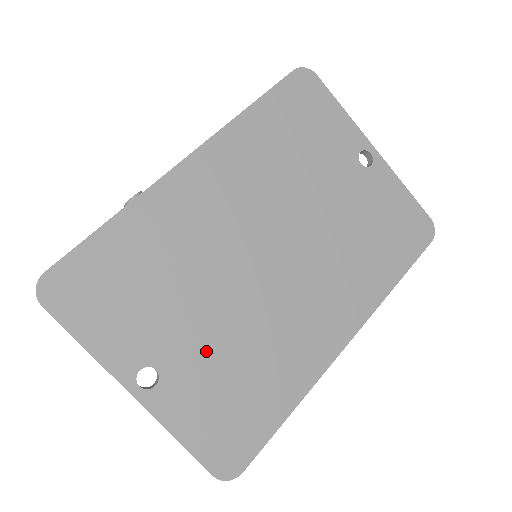
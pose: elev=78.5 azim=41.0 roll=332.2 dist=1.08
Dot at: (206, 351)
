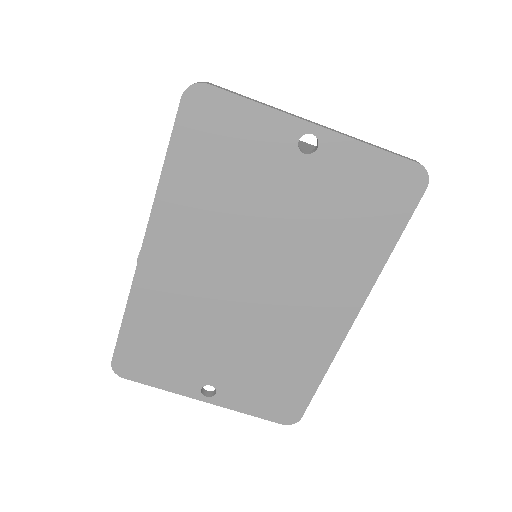
Dot at: (238, 365)
